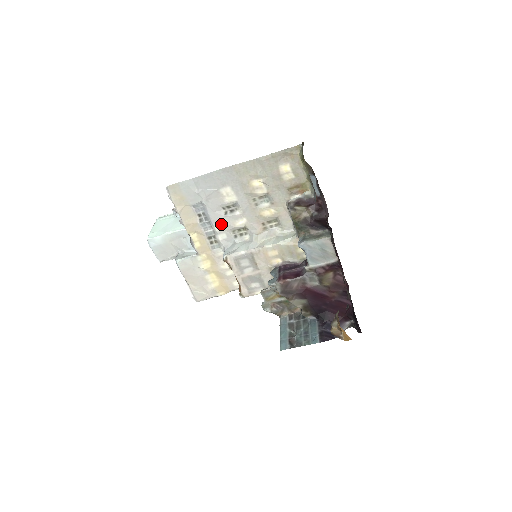
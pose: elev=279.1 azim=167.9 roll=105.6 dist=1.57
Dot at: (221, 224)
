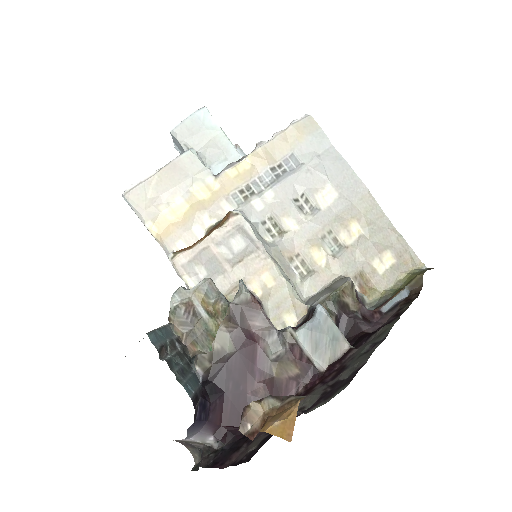
Dot at: (278, 197)
